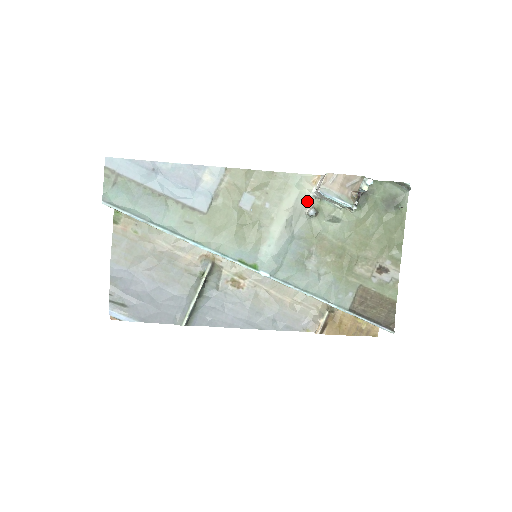
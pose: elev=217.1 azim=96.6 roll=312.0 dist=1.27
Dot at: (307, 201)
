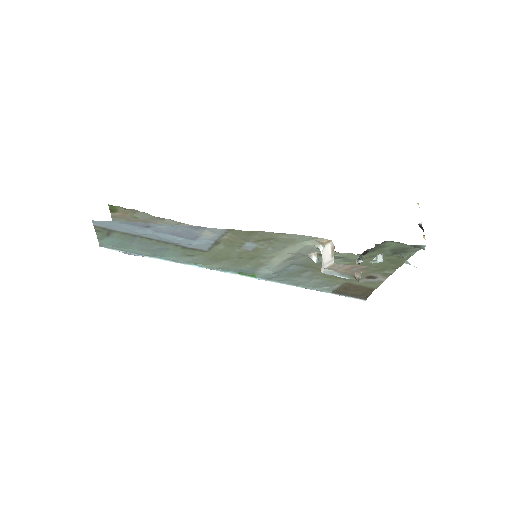
Dot at: (312, 250)
